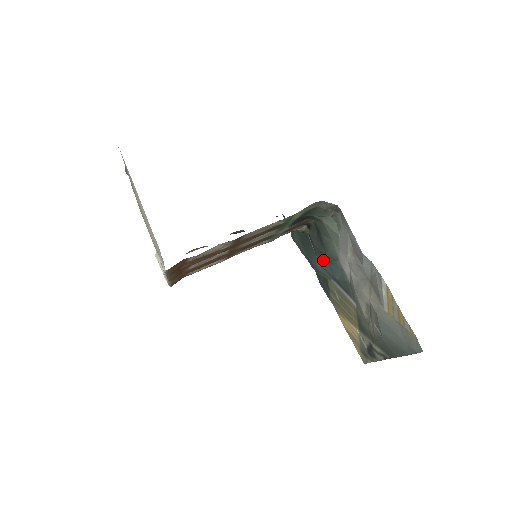
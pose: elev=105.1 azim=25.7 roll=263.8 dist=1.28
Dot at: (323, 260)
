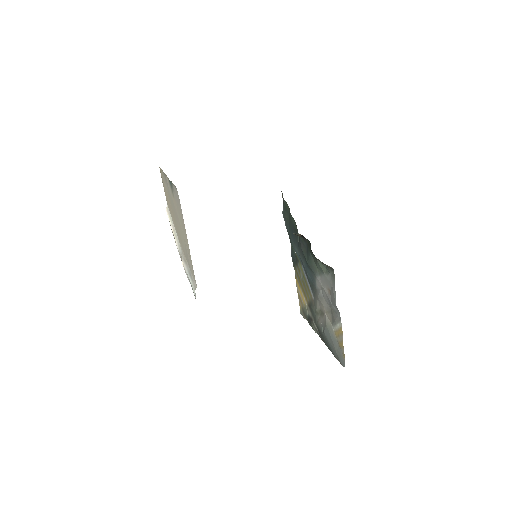
Dot at: (303, 257)
